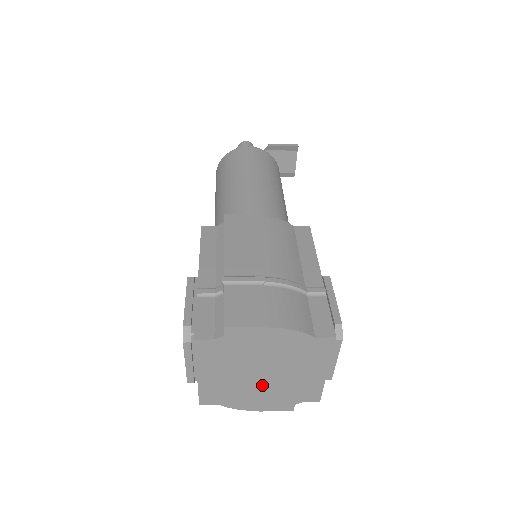
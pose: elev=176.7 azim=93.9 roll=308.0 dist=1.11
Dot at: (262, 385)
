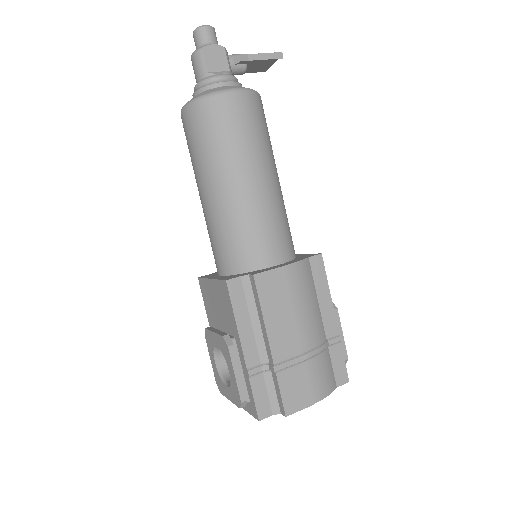
Dot at: occluded
